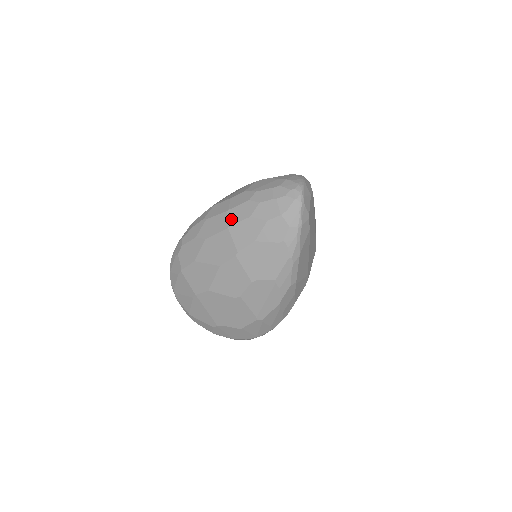
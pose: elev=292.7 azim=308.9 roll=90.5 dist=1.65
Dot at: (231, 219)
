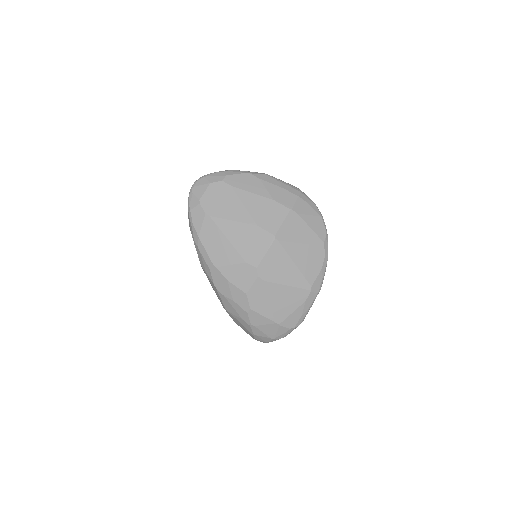
Dot at: occluded
